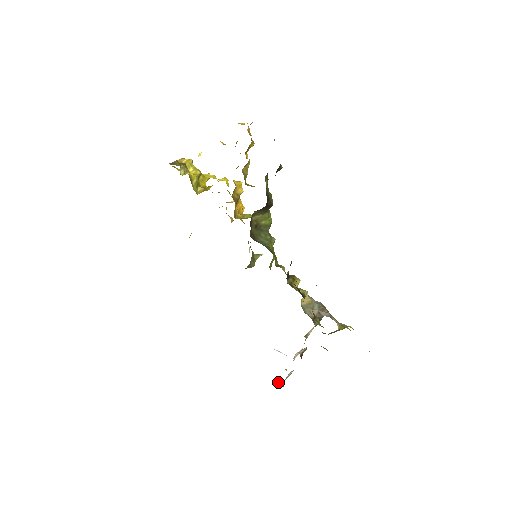
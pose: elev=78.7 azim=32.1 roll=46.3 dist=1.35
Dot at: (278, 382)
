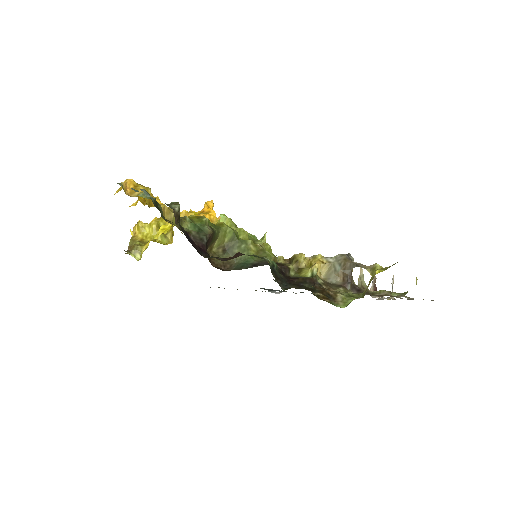
Dot at: (387, 299)
